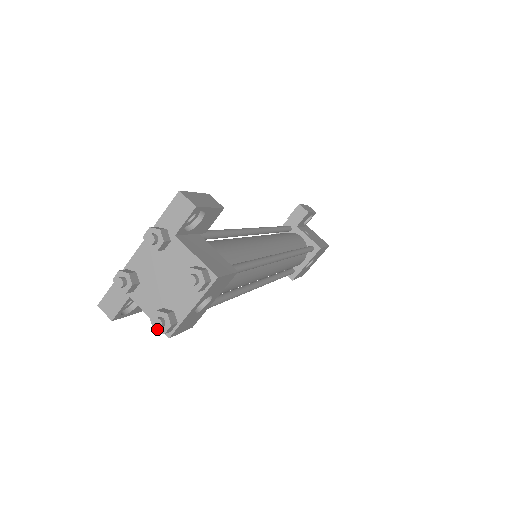
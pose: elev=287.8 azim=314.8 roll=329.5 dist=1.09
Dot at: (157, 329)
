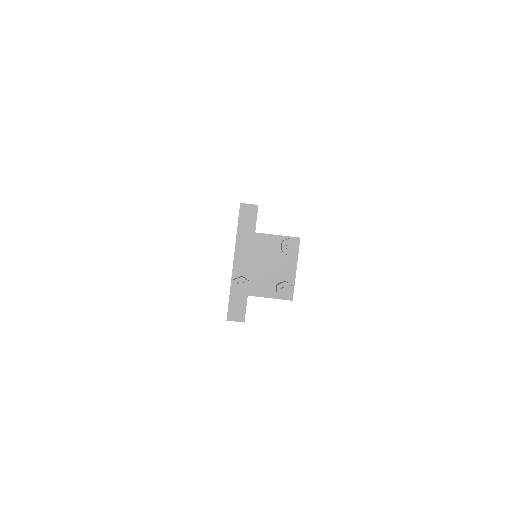
Dot at: (285, 297)
